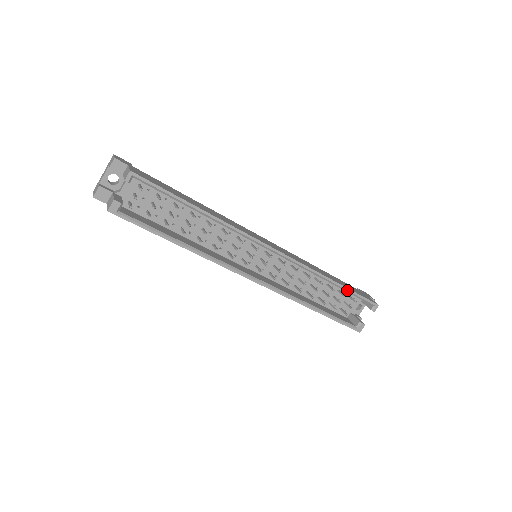
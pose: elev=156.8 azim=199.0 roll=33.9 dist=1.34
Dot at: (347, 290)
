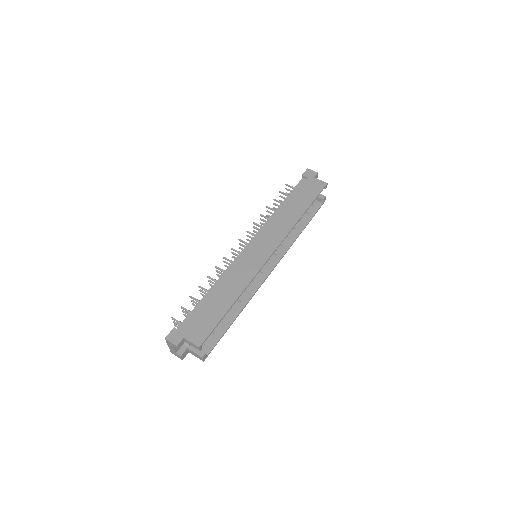
Dot at: occluded
